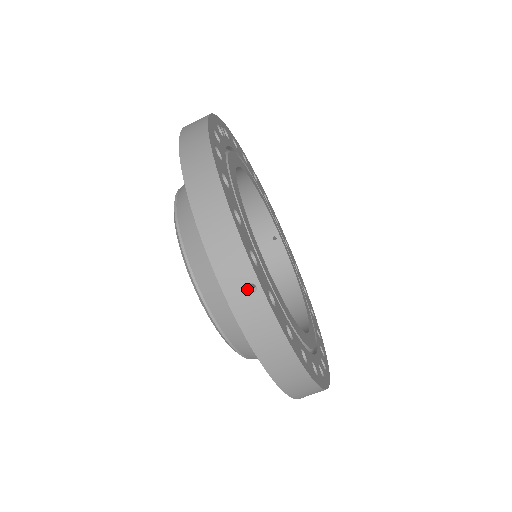
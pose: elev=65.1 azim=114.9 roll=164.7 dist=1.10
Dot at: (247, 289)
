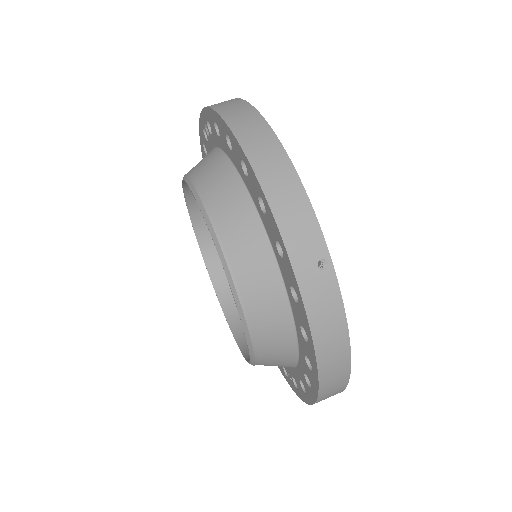
Dot at: (316, 266)
